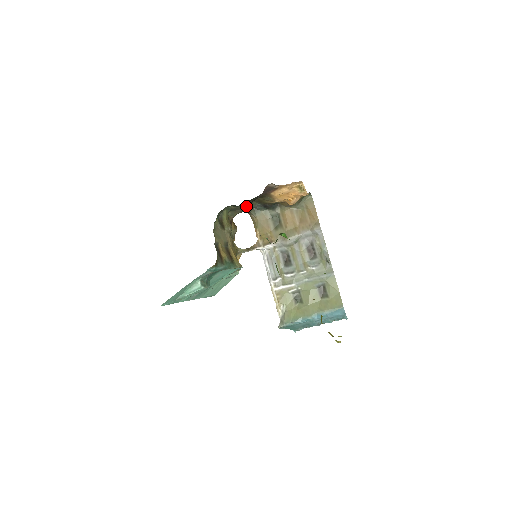
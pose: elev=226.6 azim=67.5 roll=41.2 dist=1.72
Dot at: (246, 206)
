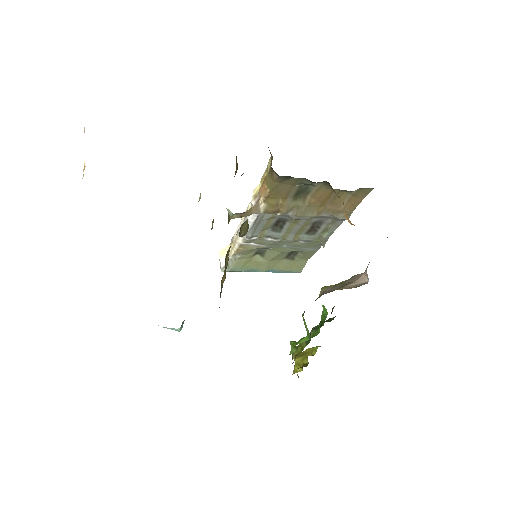
Dot at: occluded
